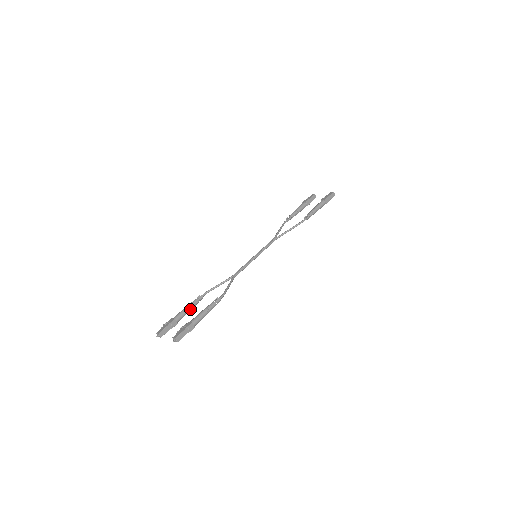
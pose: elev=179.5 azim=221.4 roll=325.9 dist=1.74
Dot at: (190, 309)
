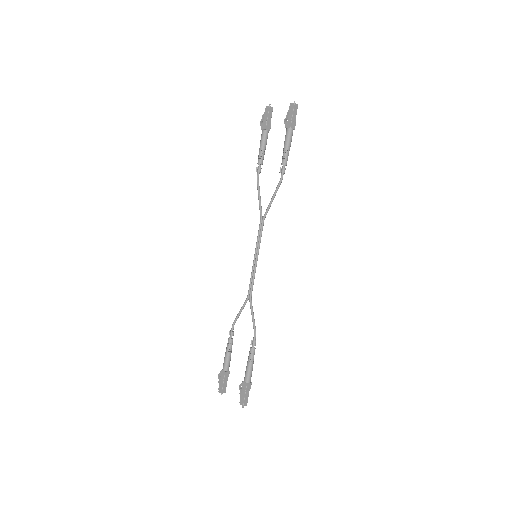
Dot at: (231, 351)
